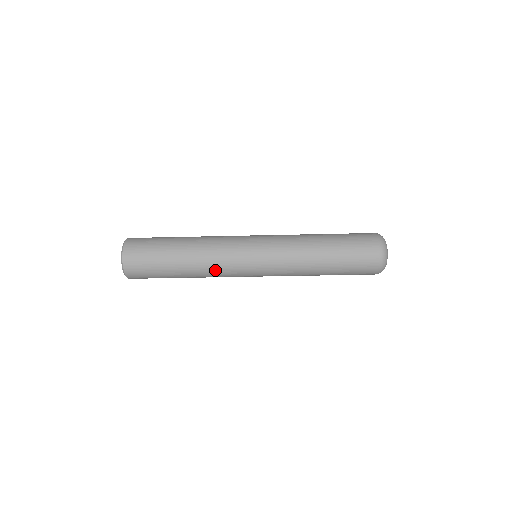
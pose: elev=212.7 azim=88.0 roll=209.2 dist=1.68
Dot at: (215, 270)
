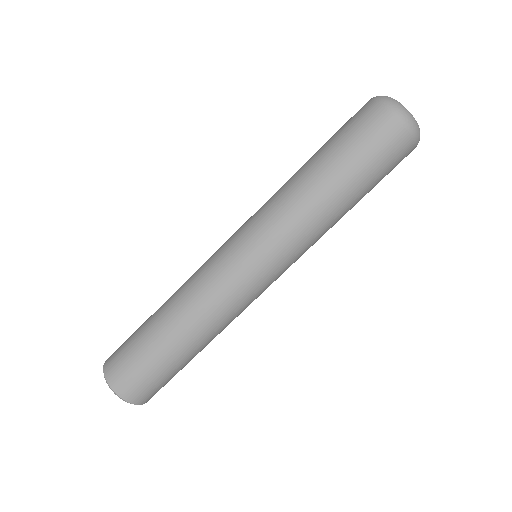
Dot at: (193, 281)
